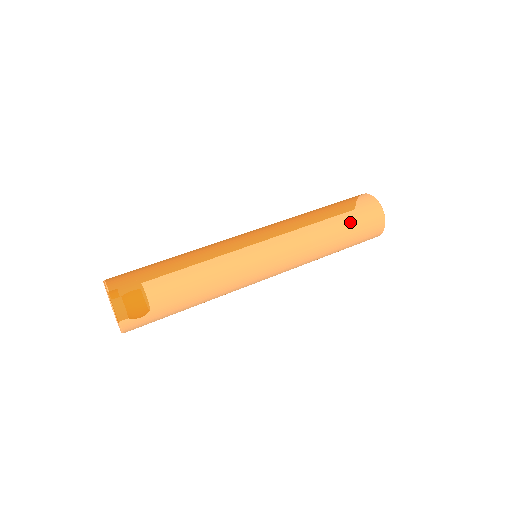
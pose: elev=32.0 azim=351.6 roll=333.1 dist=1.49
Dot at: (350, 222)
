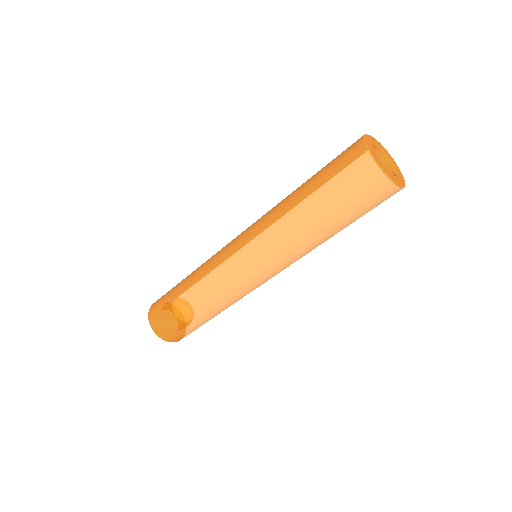
Dot at: (329, 197)
